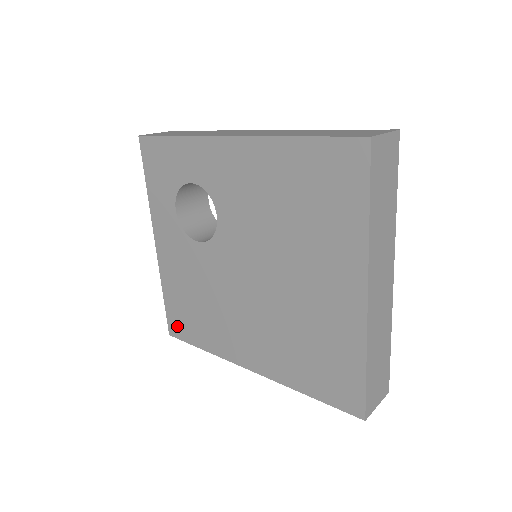
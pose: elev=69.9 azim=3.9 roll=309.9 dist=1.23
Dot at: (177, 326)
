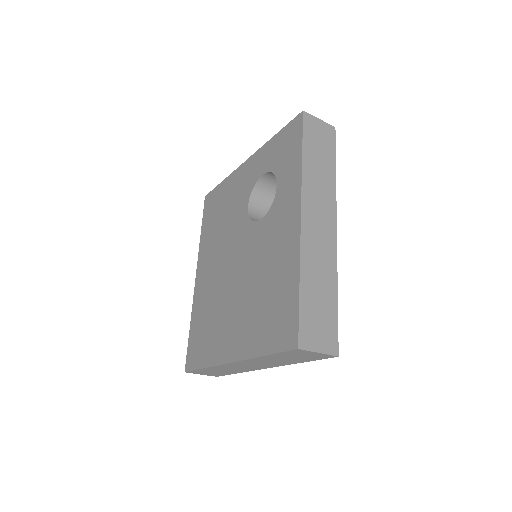
Dot at: (209, 202)
